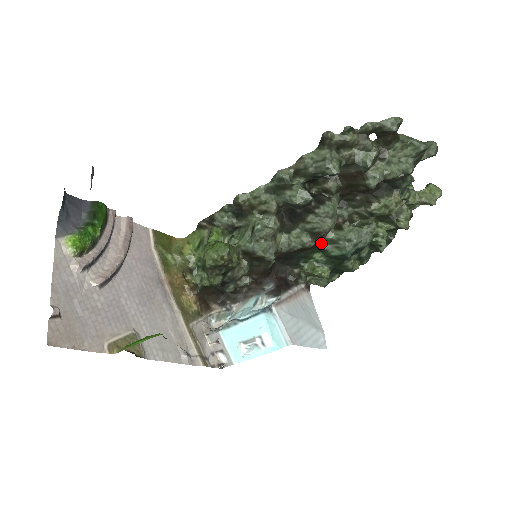
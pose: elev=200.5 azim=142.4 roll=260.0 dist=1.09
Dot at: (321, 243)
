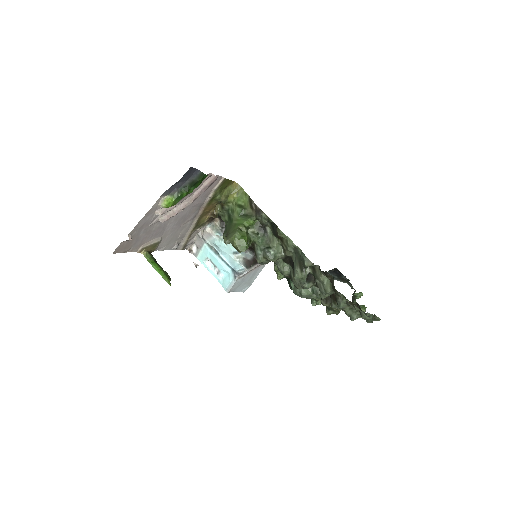
Dot at: occluded
